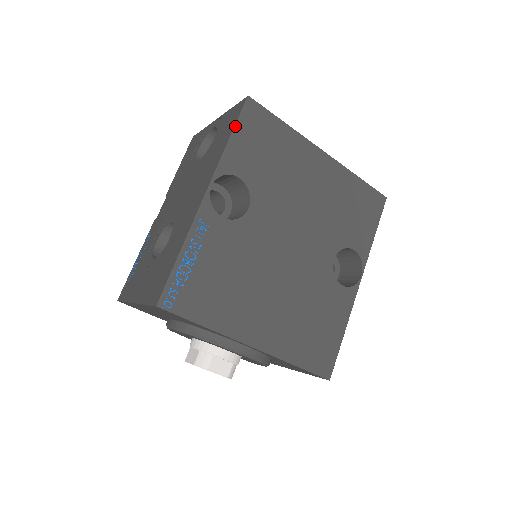
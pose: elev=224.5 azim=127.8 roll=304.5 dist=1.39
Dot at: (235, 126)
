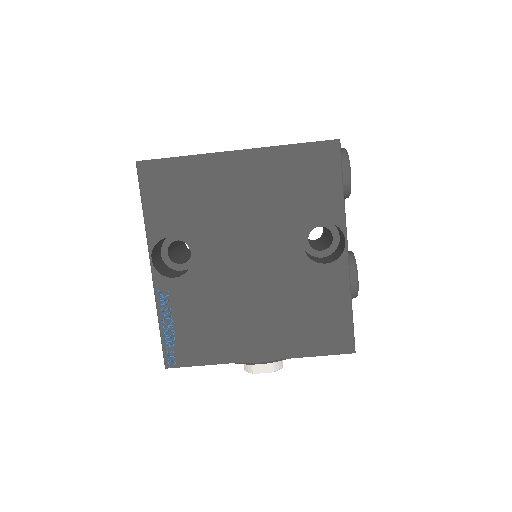
Dot at: (141, 197)
